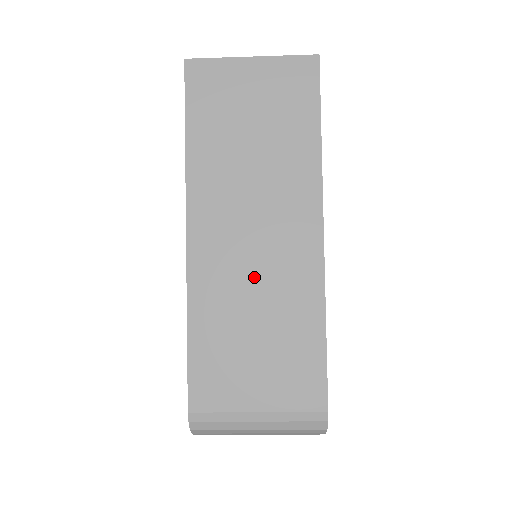
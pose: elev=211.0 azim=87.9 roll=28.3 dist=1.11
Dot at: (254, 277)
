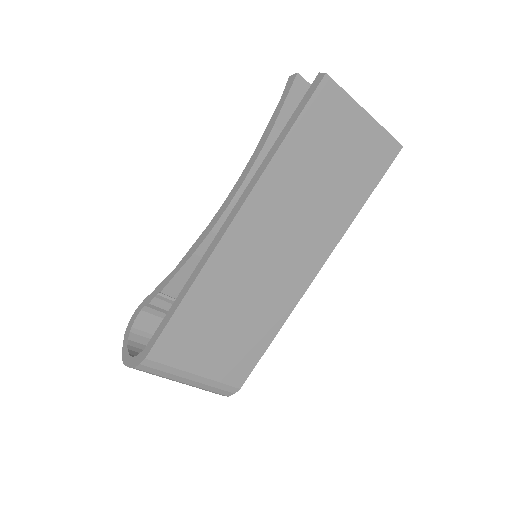
Dot at: (256, 282)
